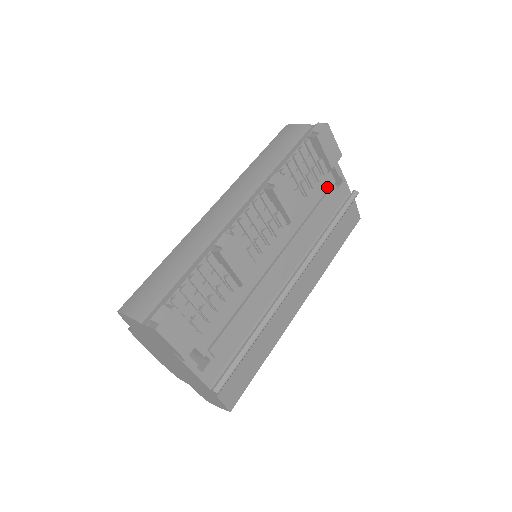
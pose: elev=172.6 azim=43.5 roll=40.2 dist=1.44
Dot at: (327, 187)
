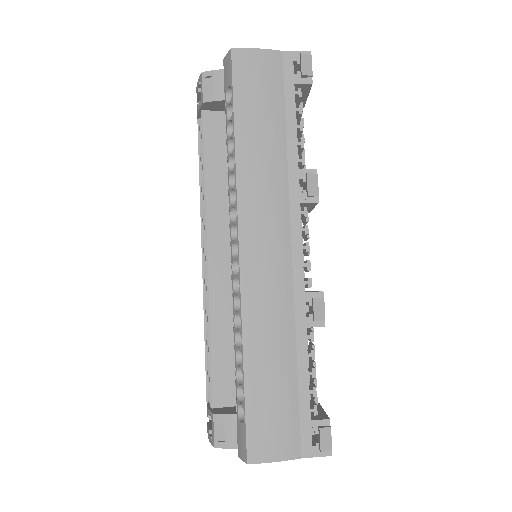
Dot at: occluded
